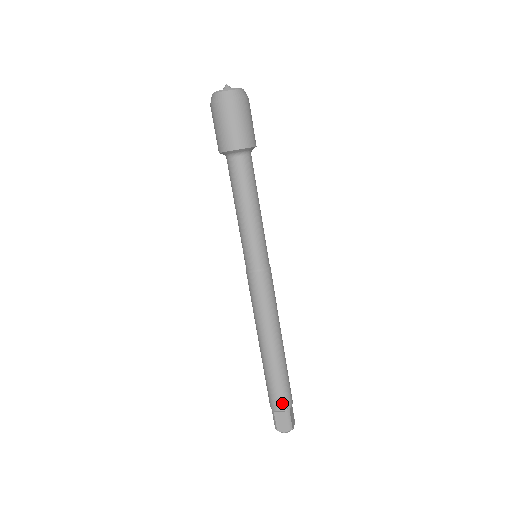
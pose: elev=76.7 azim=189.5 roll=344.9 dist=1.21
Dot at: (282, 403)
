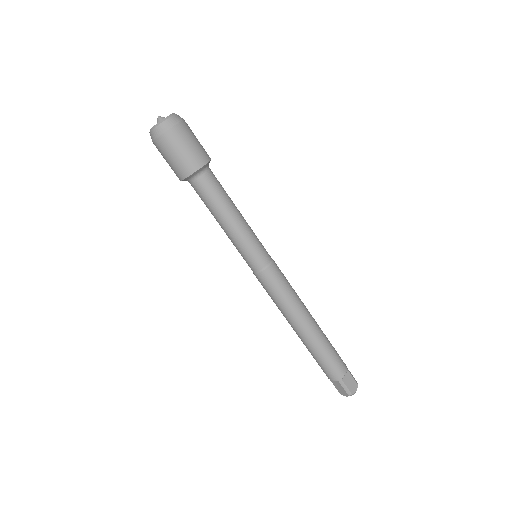
Dot at: (331, 375)
